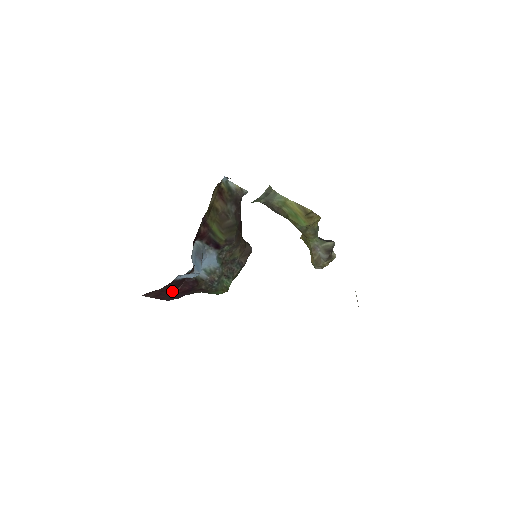
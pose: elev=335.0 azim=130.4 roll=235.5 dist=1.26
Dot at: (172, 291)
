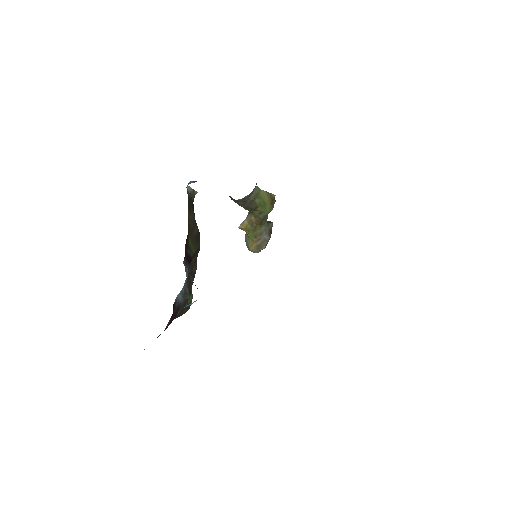
Dot at: occluded
